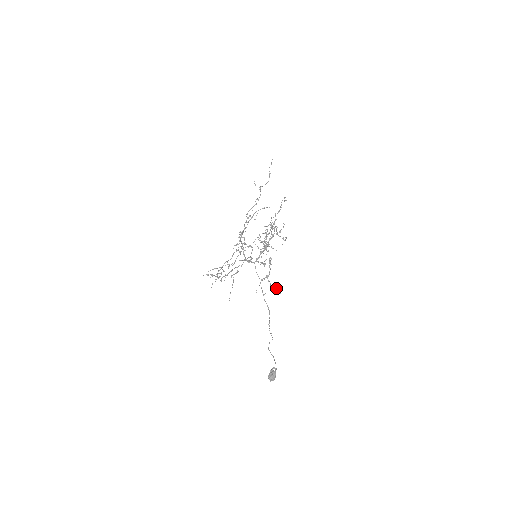
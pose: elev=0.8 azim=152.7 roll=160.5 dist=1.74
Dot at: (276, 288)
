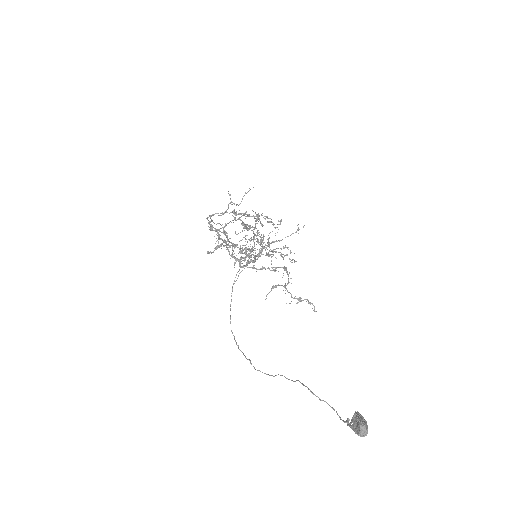
Dot at: occluded
